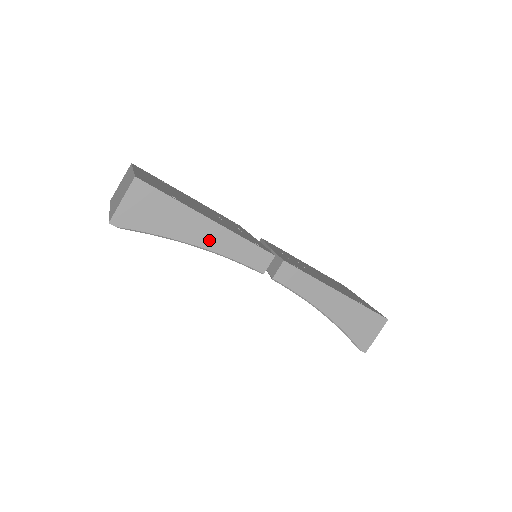
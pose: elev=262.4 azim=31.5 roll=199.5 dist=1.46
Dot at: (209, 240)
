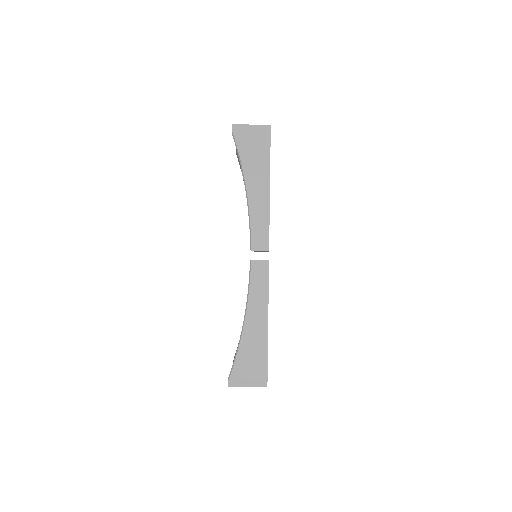
Dot at: (255, 195)
